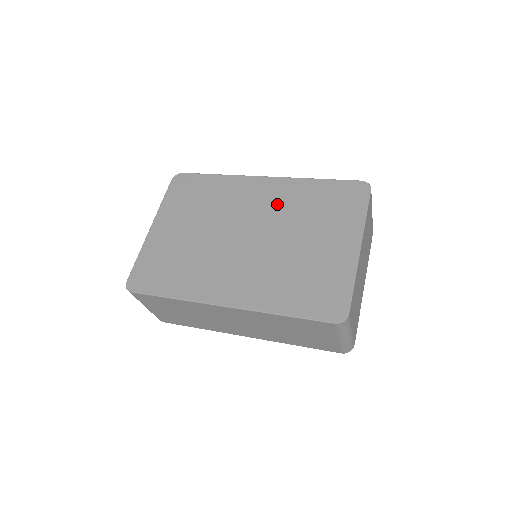
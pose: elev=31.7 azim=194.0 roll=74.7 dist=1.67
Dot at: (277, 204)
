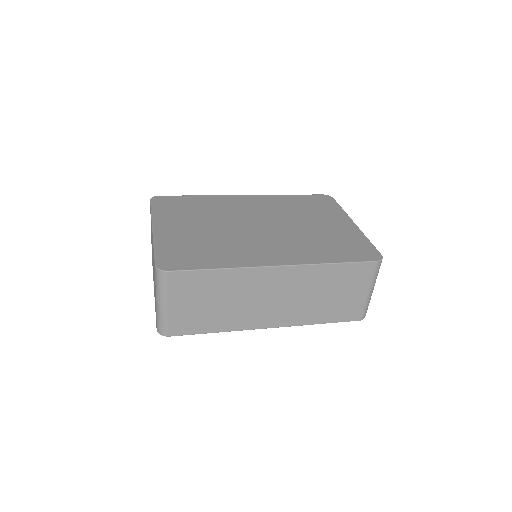
Dot at: (269, 208)
